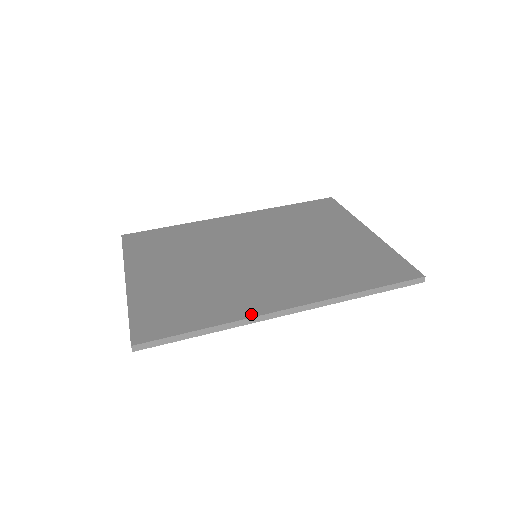
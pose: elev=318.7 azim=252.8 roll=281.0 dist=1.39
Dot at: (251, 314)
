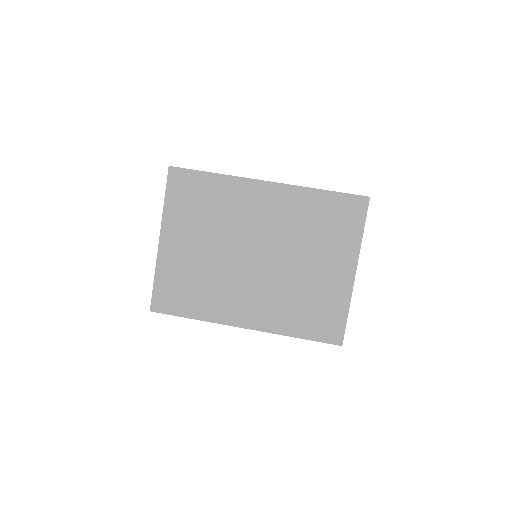
Dot at: (221, 321)
